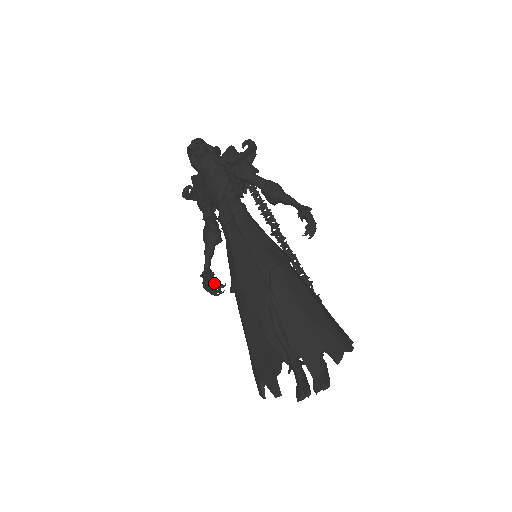
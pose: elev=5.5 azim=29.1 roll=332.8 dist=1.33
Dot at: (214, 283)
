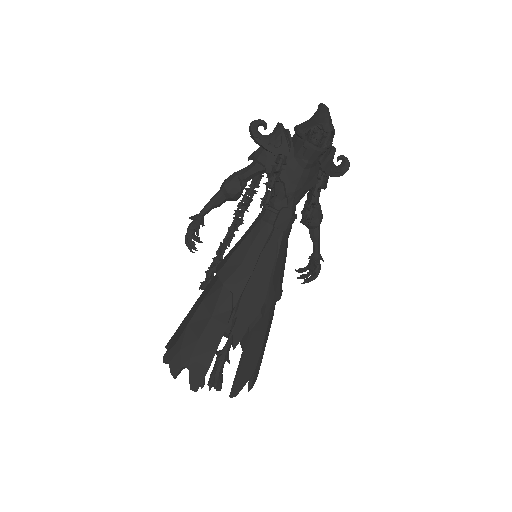
Dot at: occluded
